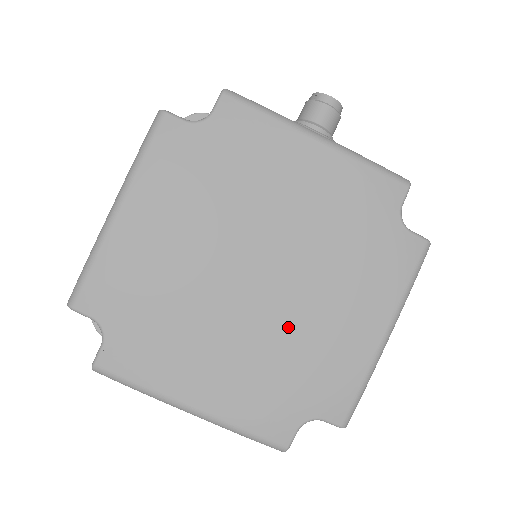
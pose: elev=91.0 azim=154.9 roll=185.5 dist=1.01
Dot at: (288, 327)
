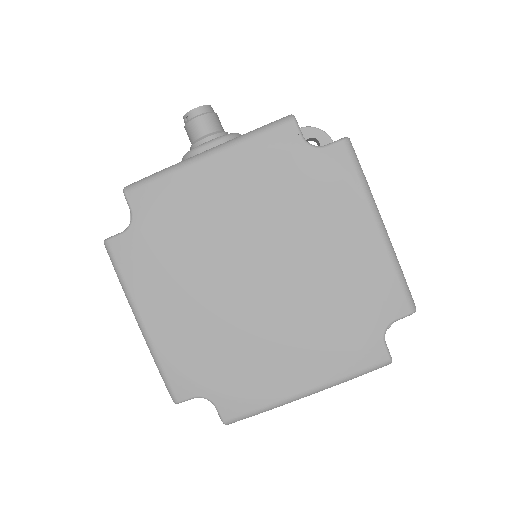
Dot at: (311, 288)
